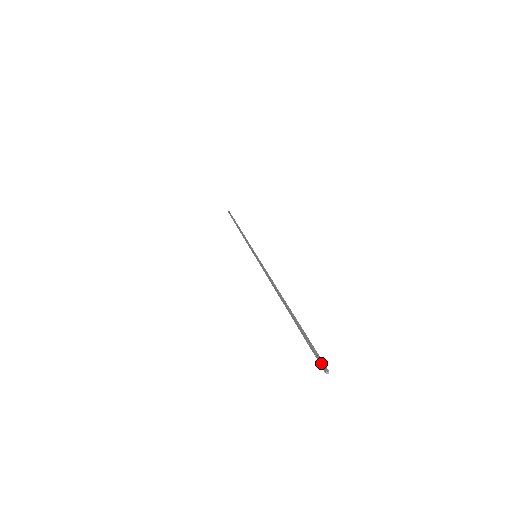
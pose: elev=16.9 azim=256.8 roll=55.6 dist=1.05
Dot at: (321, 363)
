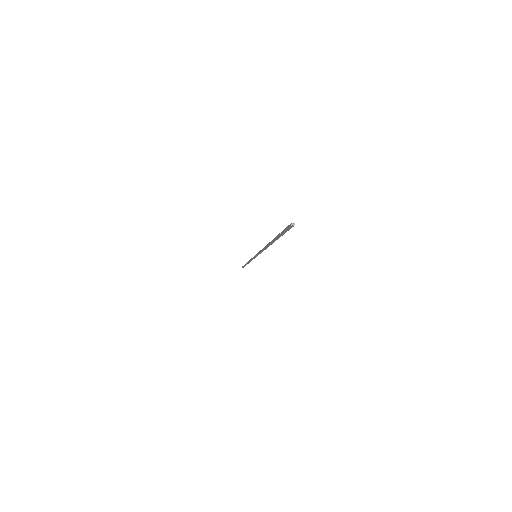
Dot at: occluded
